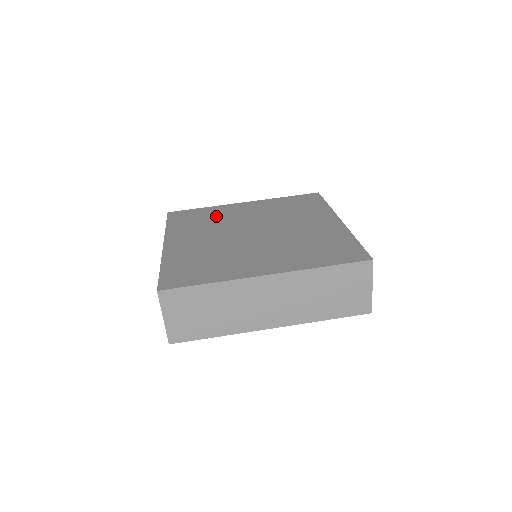
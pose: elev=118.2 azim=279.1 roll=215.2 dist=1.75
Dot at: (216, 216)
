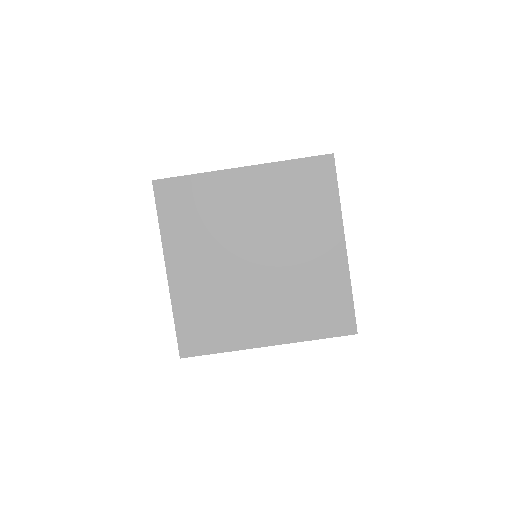
Dot at: (212, 206)
